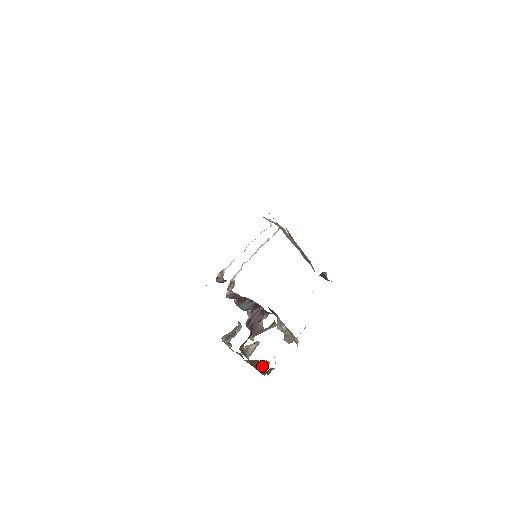
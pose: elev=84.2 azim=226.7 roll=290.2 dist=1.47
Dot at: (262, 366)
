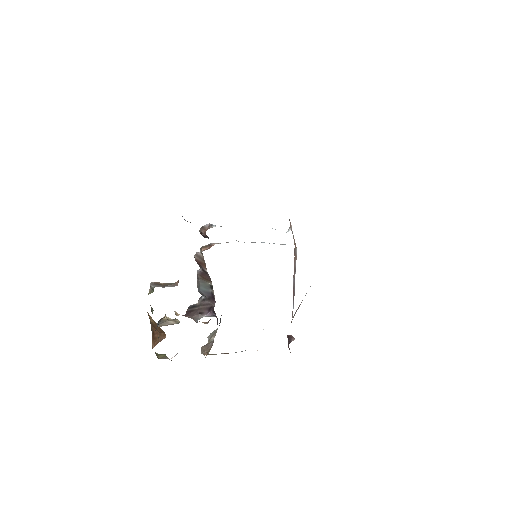
Dot at: occluded
